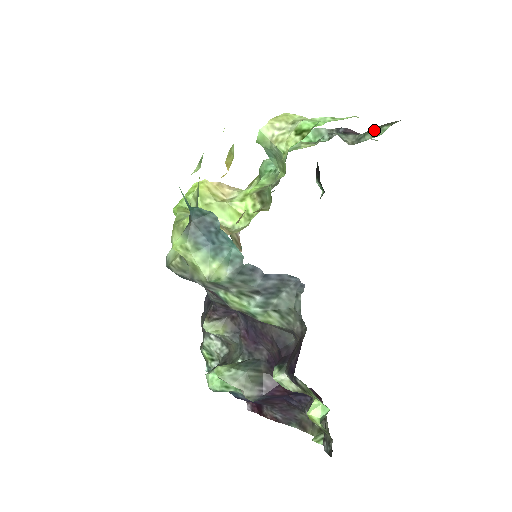
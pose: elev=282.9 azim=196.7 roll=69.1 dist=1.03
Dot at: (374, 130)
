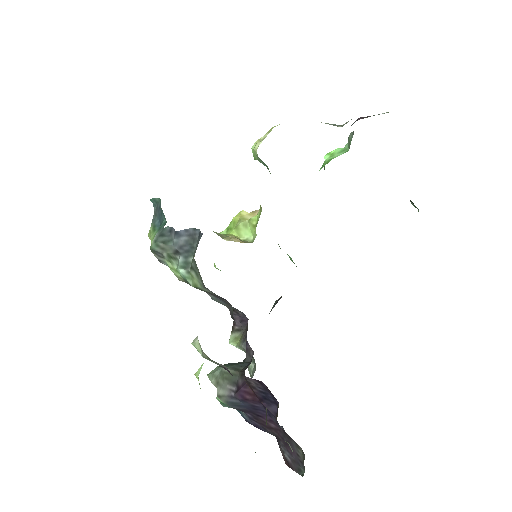
Dot at: occluded
